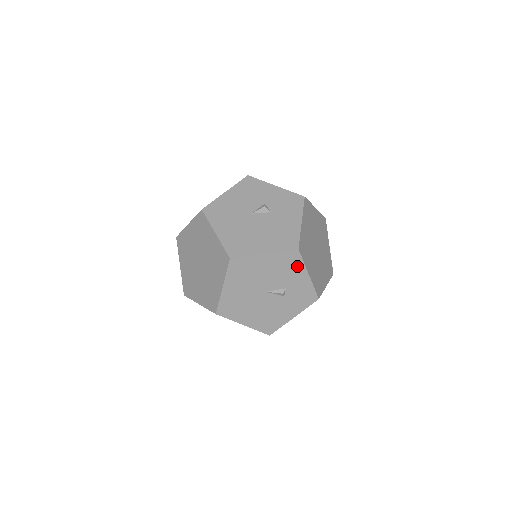
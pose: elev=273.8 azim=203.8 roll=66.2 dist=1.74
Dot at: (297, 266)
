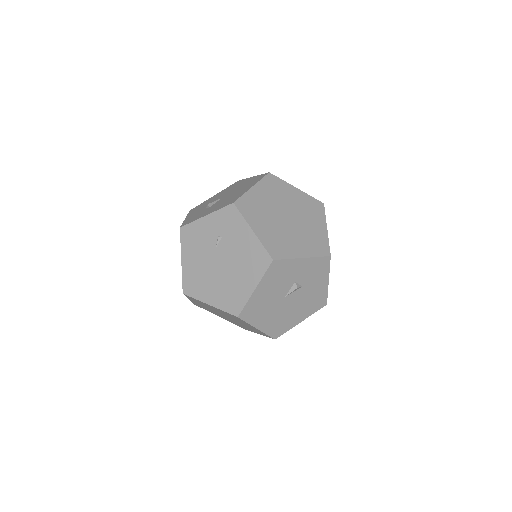
Dot at: occluded
